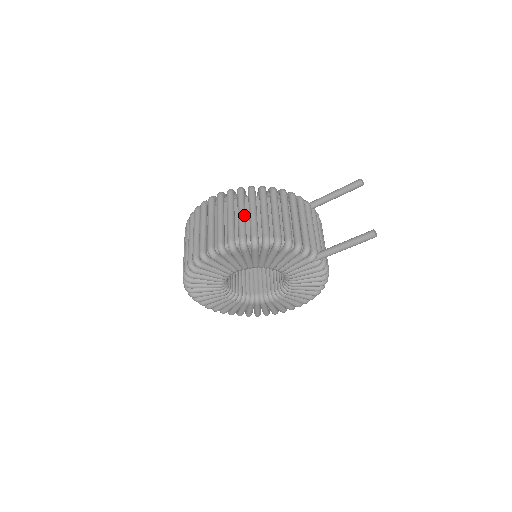
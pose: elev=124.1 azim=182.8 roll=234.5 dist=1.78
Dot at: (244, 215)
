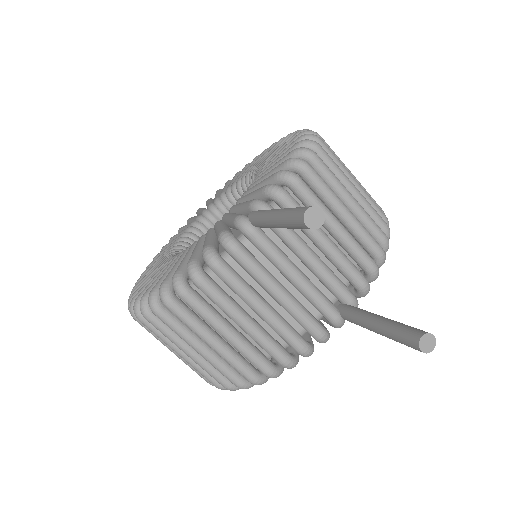
Dot at: (194, 355)
